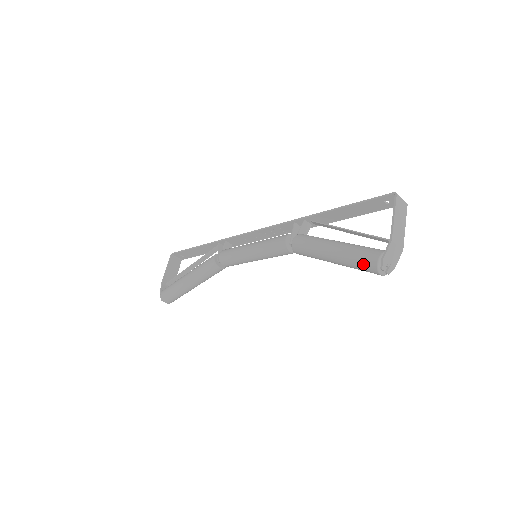
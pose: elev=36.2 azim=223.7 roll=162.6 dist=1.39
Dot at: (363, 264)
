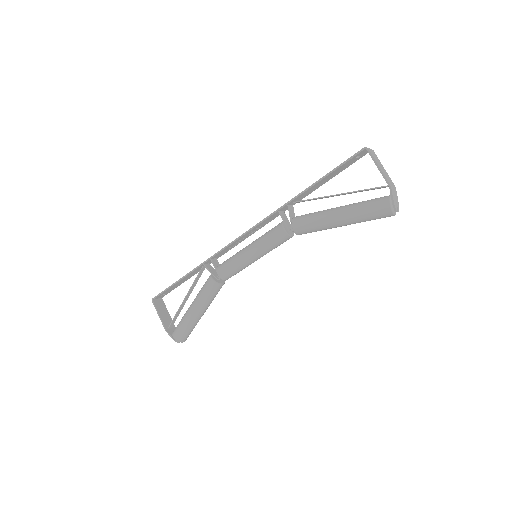
Dot at: (377, 215)
